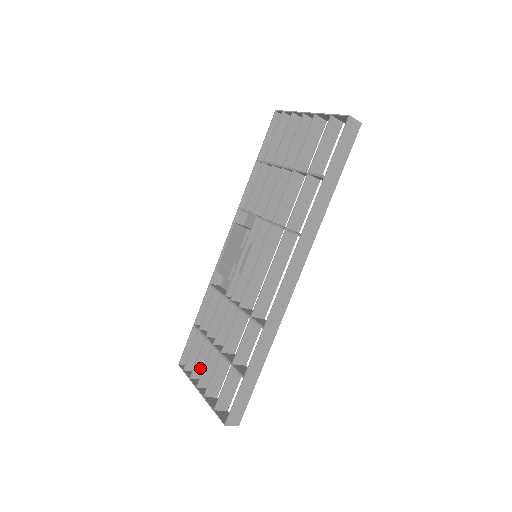
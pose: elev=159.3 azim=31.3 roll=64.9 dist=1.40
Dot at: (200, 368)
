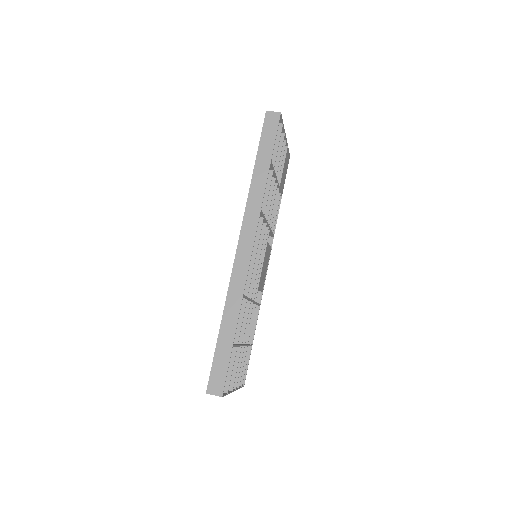
Dot at: occluded
